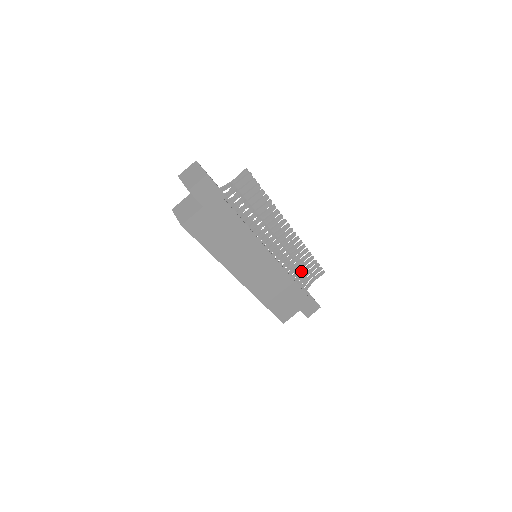
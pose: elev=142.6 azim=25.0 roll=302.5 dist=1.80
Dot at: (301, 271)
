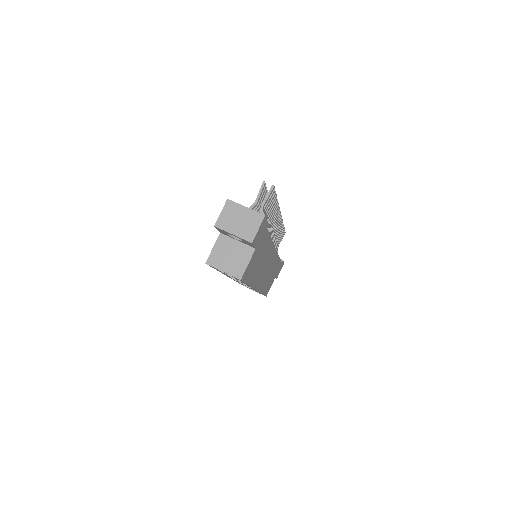
Dot at: occluded
